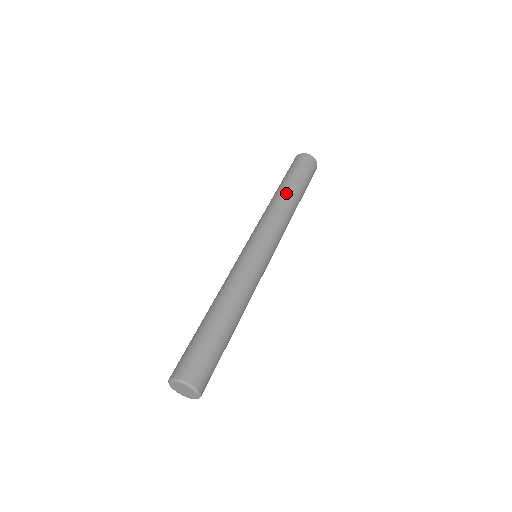
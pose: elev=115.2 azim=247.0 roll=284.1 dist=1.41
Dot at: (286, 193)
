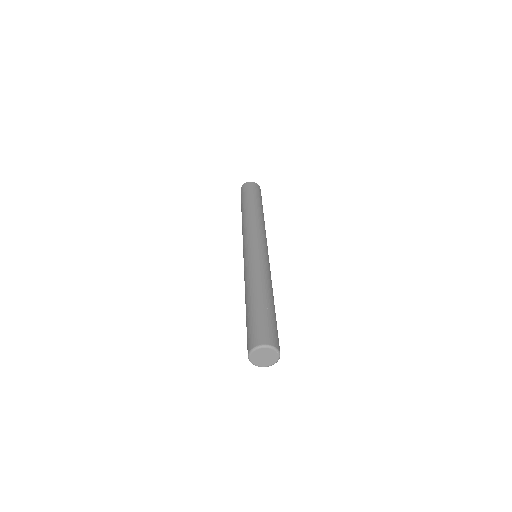
Dot at: (251, 208)
